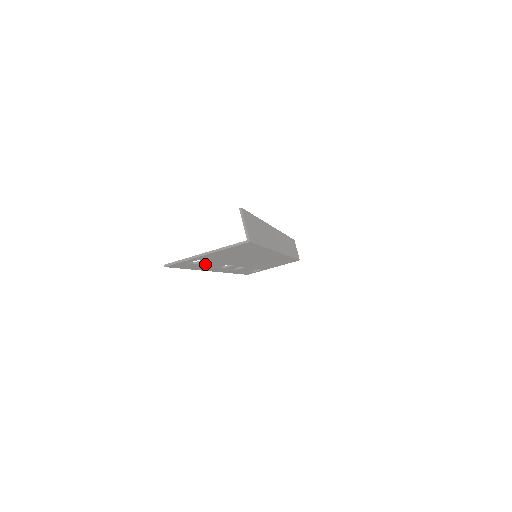
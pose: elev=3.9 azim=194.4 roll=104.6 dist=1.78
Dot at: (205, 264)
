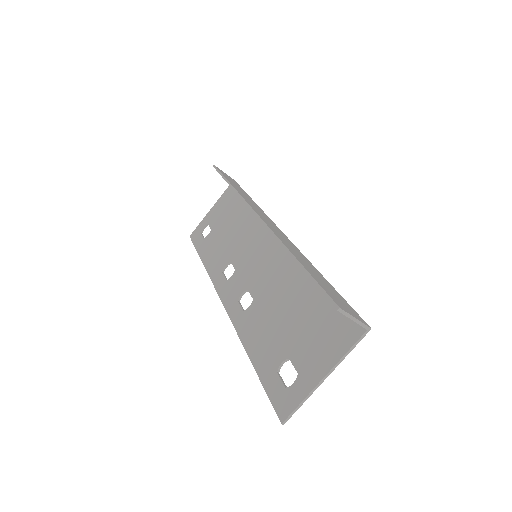
Dot at: (270, 348)
